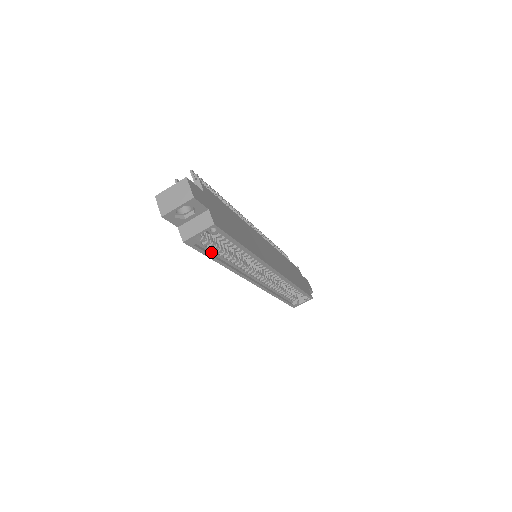
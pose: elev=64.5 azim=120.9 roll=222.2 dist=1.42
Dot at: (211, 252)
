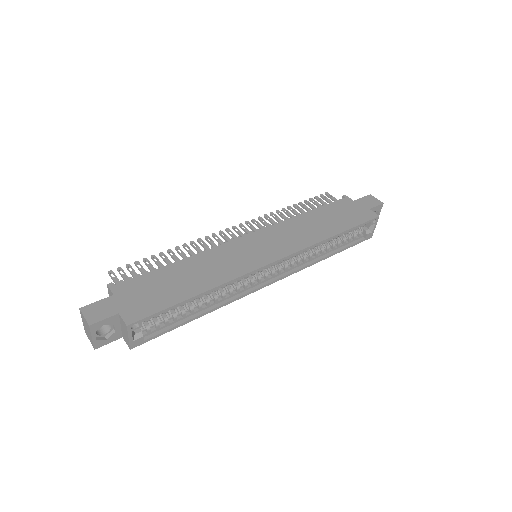
Dot at: (176, 321)
